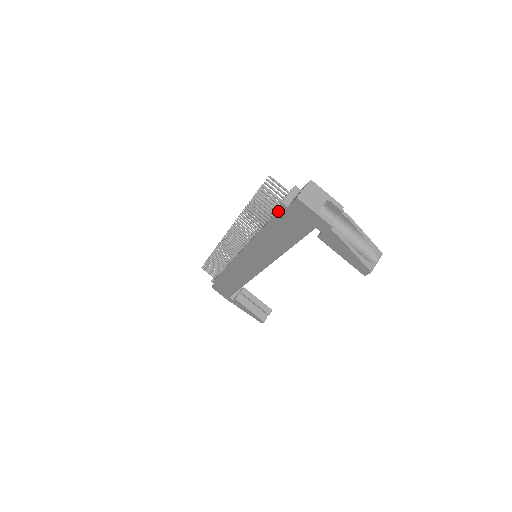
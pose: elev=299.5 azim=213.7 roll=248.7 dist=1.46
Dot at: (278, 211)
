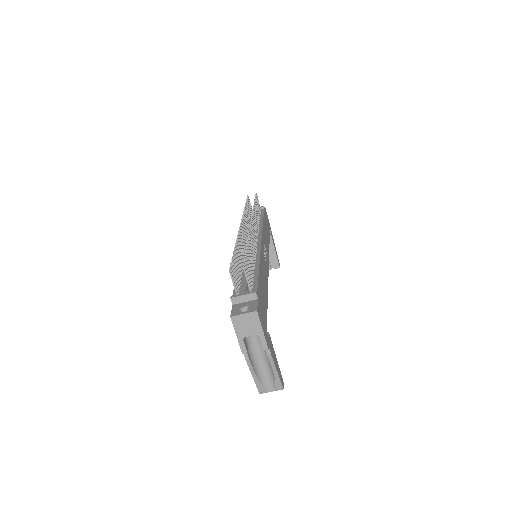
Dot at: (233, 293)
